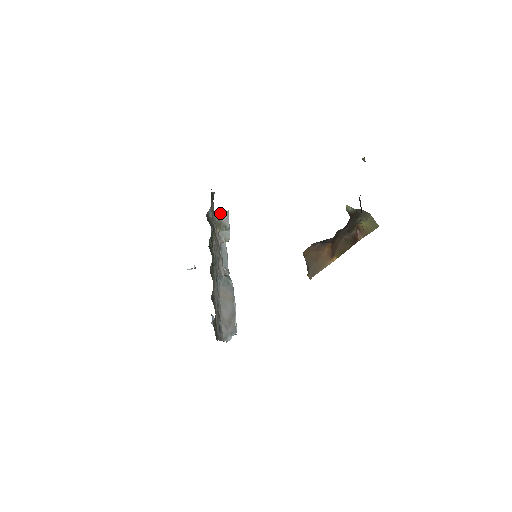
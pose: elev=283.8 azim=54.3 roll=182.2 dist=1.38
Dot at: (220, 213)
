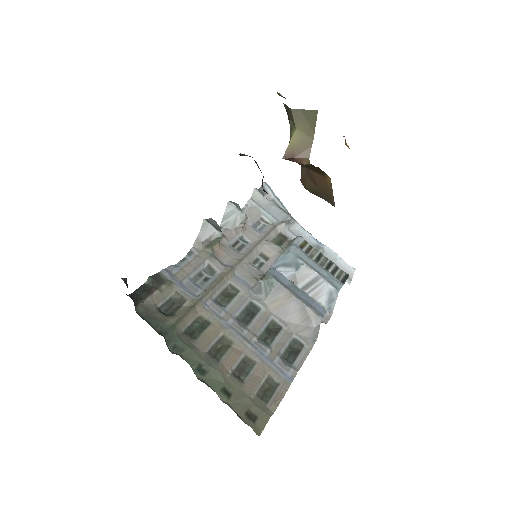
Dot at: (198, 235)
